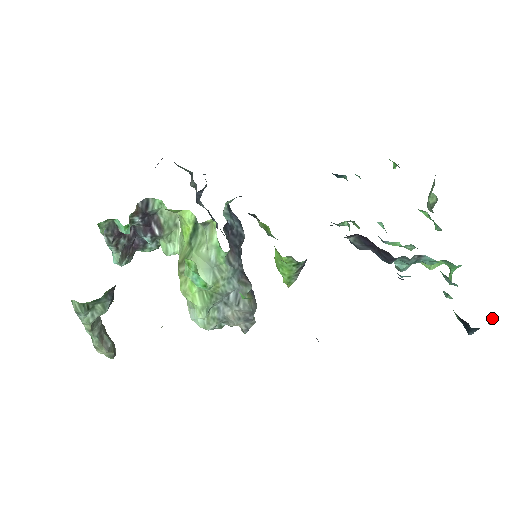
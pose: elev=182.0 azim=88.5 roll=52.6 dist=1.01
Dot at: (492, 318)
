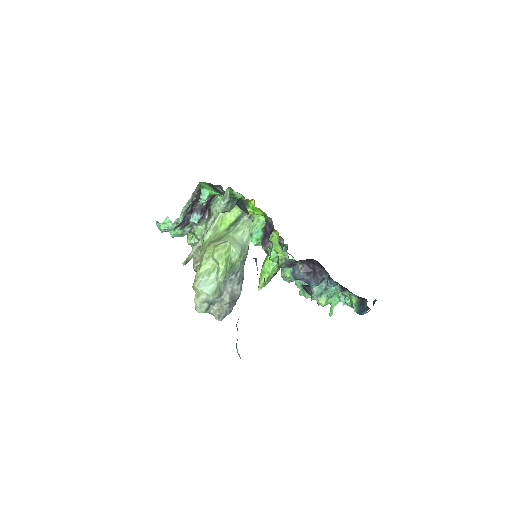
Dot at: (374, 302)
